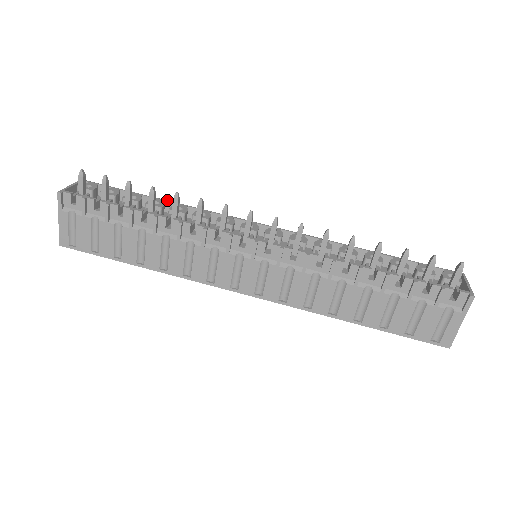
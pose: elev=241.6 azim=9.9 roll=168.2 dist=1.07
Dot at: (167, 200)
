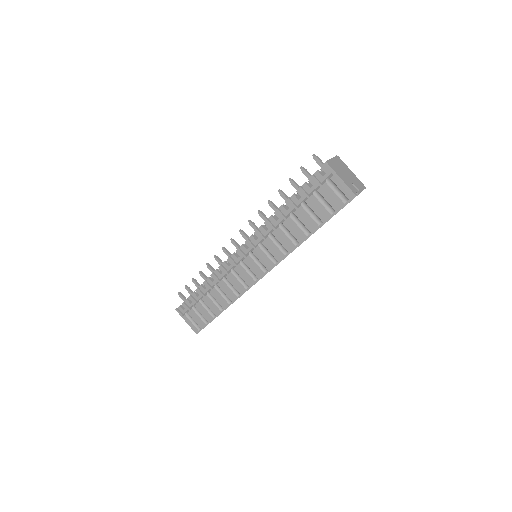
Dot at: occluded
